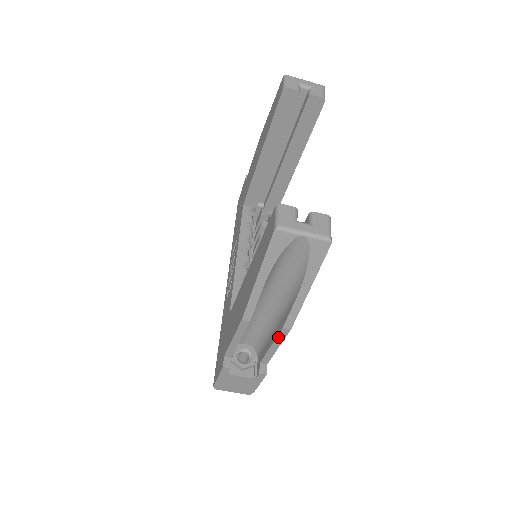
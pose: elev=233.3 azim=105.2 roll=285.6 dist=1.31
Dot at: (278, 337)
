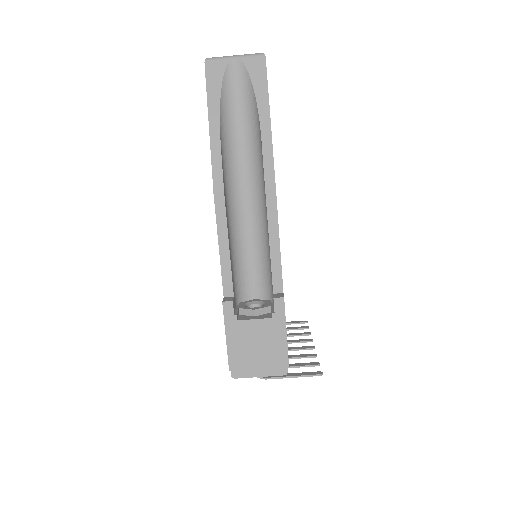
Dot at: (269, 215)
